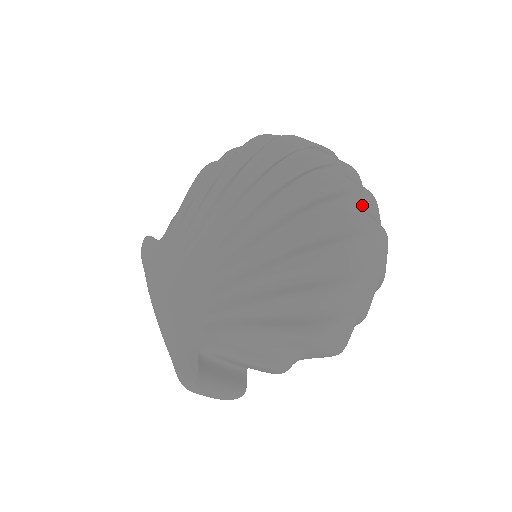
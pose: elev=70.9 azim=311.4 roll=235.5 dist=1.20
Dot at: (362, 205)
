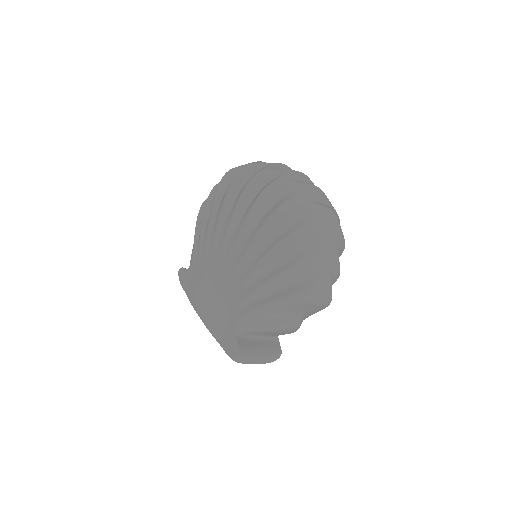
Dot at: (306, 198)
